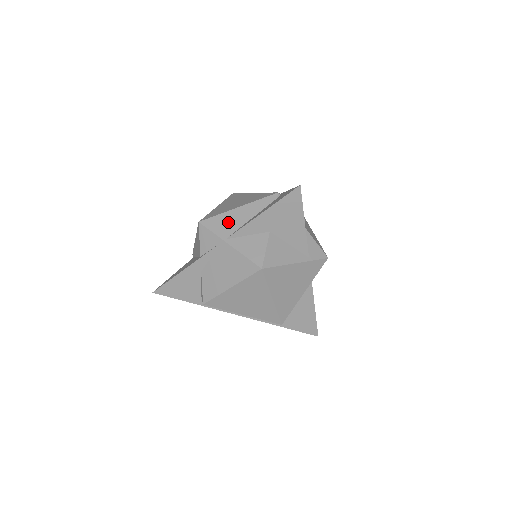
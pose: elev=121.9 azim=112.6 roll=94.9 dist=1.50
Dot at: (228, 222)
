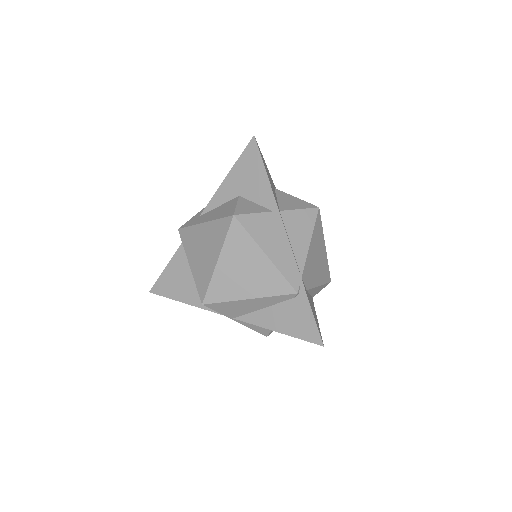
Dot at: (236, 309)
